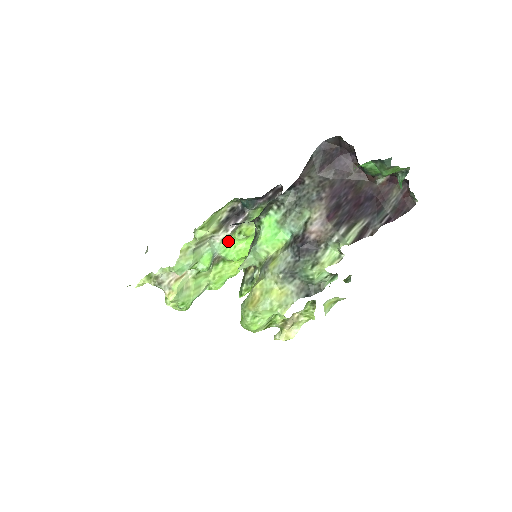
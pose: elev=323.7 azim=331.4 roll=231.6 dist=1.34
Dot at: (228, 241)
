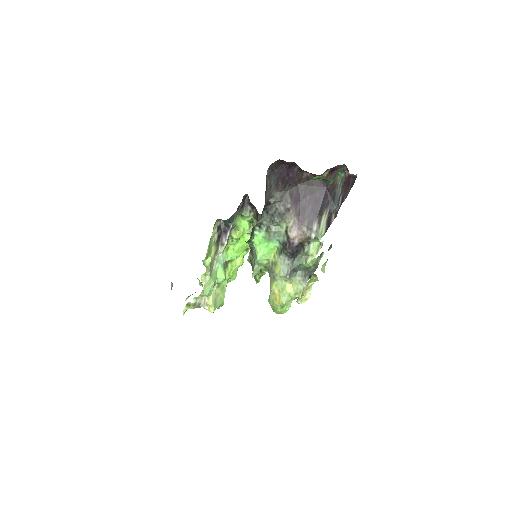
Dot at: (226, 248)
